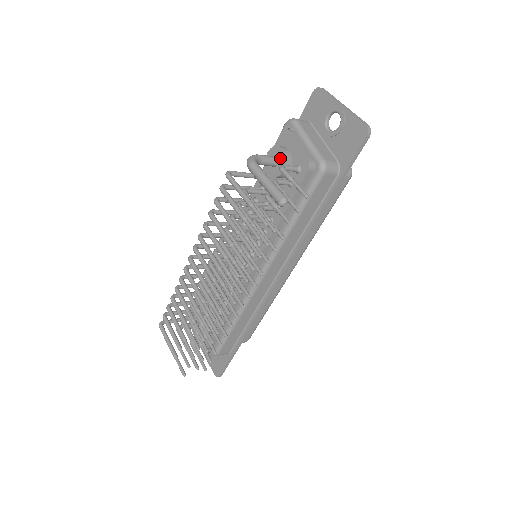
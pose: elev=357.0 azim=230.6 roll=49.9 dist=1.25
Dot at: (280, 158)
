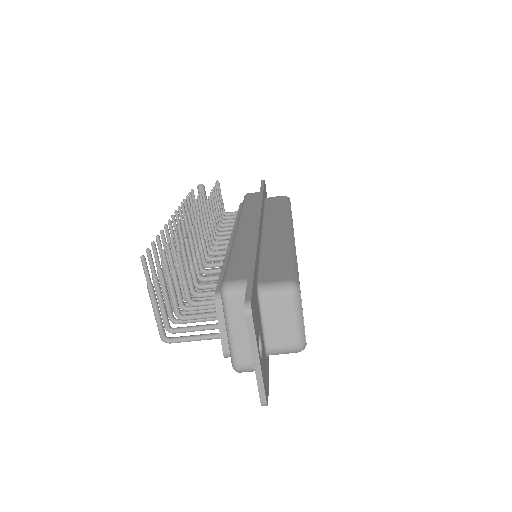
Dot at: occluded
